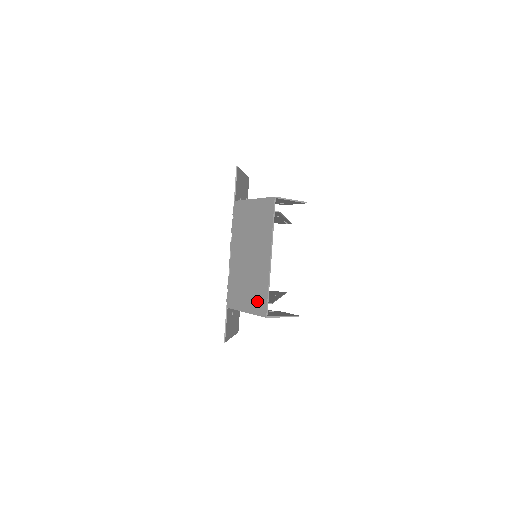
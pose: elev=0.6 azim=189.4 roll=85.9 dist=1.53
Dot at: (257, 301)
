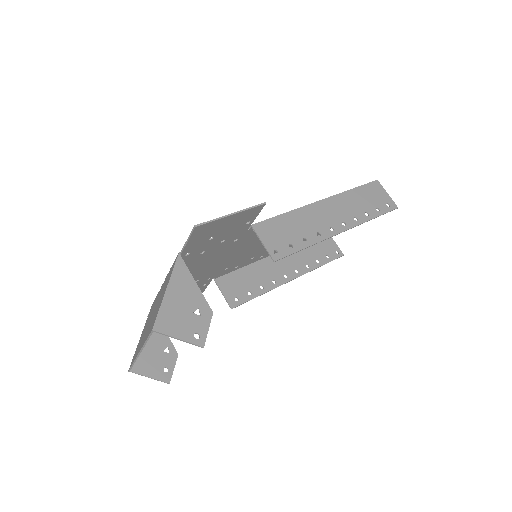
Dot at: (136, 351)
